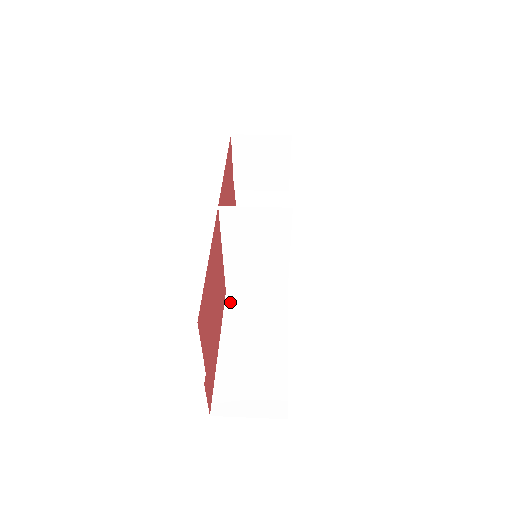
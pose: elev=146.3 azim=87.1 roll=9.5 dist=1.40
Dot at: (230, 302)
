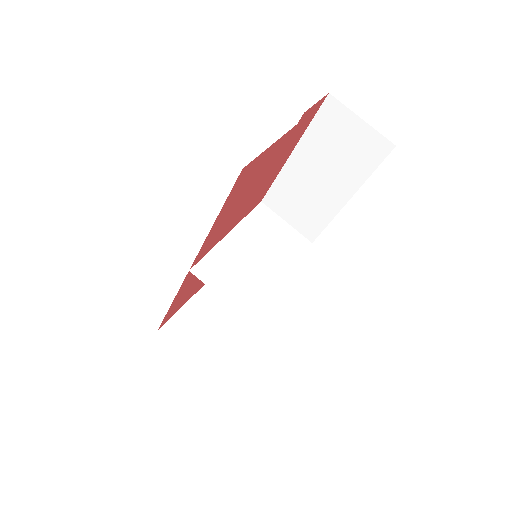
Dot at: occluded
